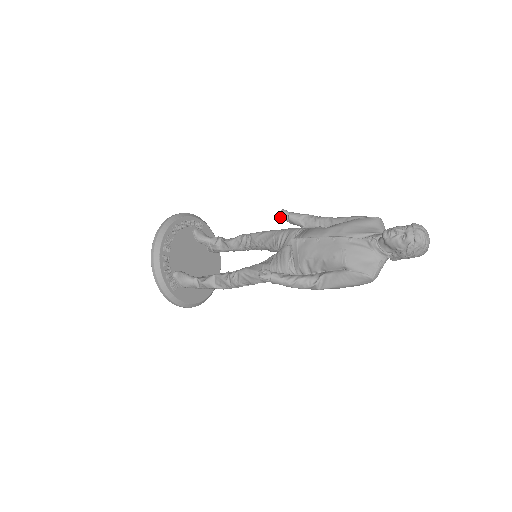
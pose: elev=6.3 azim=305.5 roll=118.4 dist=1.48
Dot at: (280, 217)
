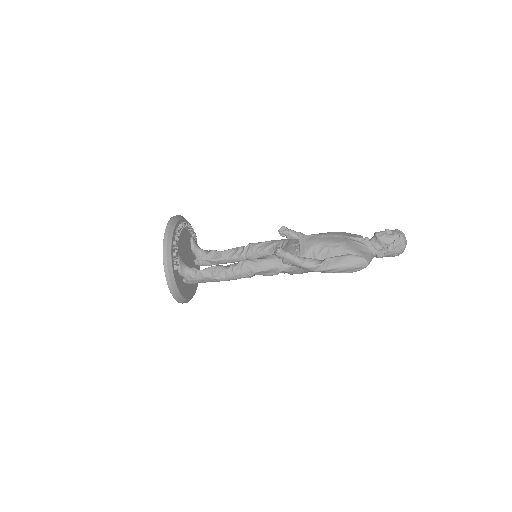
Dot at: (281, 231)
